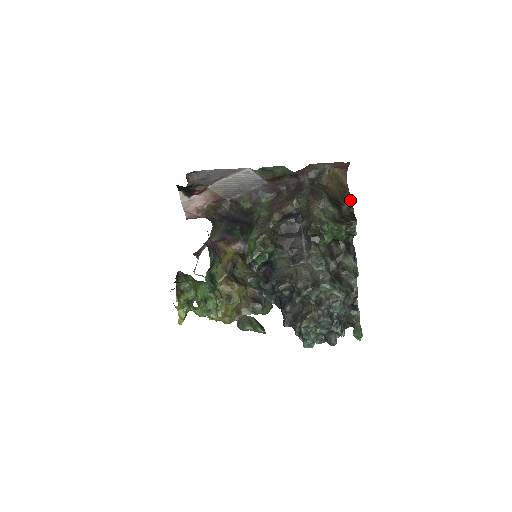
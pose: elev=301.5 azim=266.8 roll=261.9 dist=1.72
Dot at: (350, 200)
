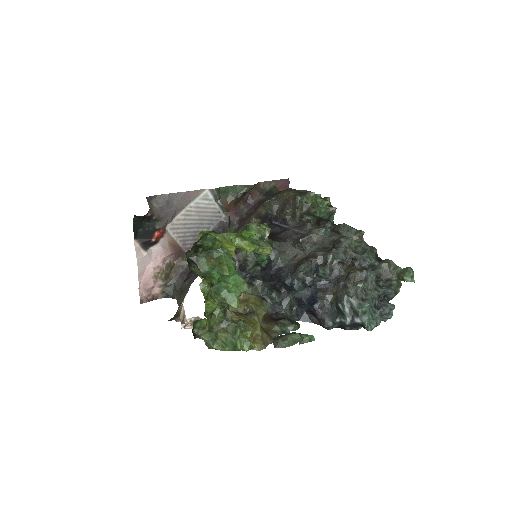
Dot at: occluded
